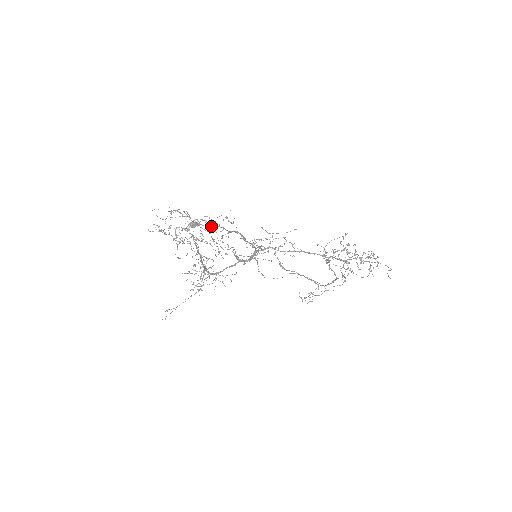
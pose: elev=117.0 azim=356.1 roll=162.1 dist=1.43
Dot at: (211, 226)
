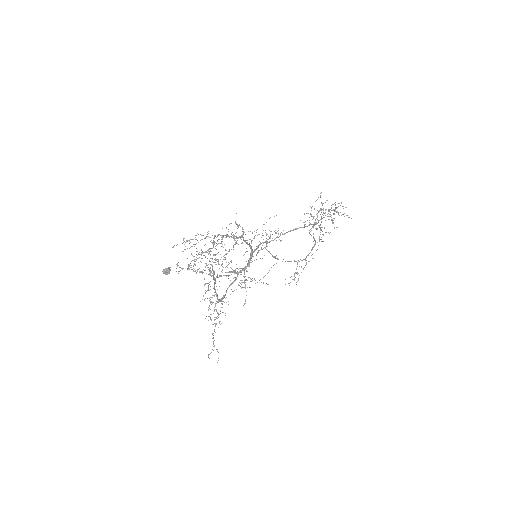
Dot at: occluded
